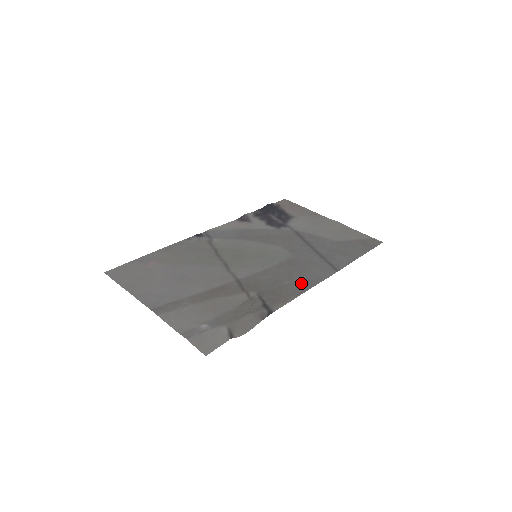
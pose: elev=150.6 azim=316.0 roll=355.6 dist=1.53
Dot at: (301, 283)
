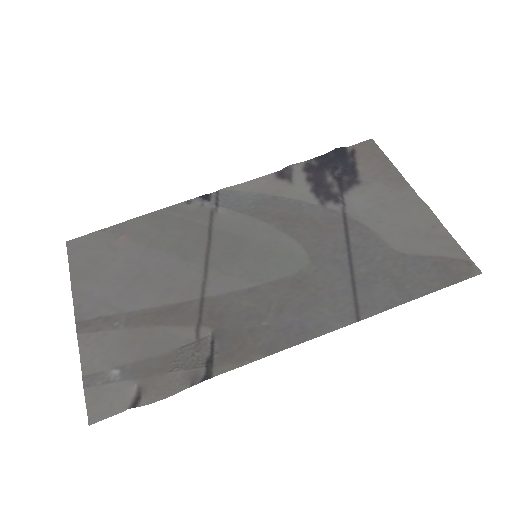
Dot at: (285, 331)
